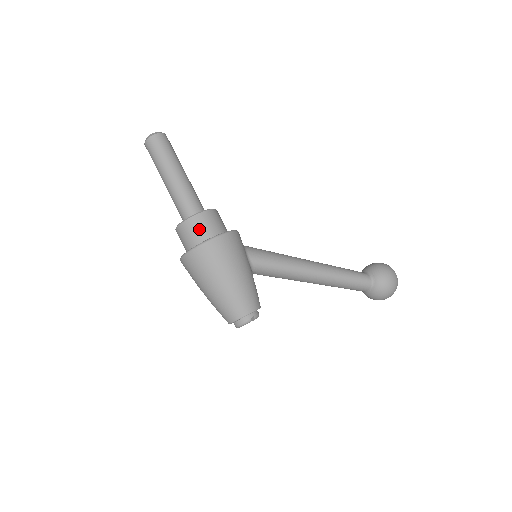
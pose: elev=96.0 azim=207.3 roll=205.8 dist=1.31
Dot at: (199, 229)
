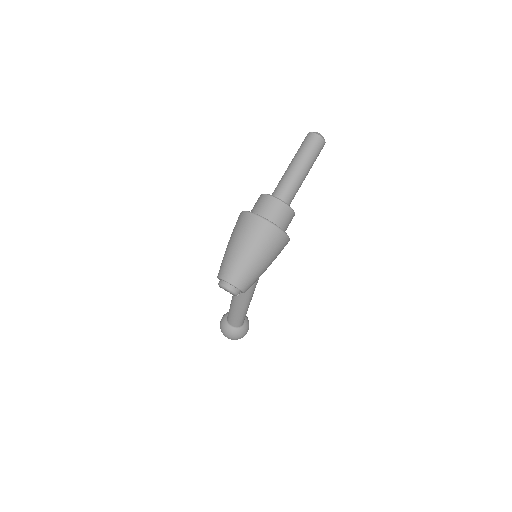
Dot at: (287, 221)
